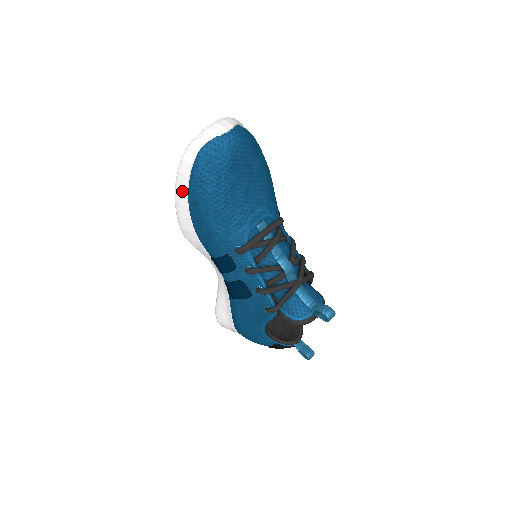
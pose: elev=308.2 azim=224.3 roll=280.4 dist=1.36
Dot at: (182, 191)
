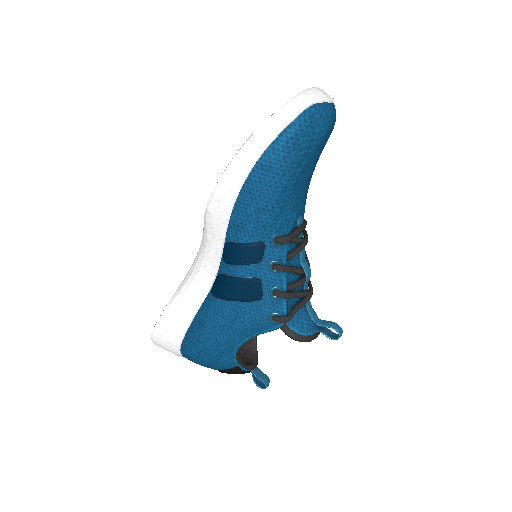
Dot at: (258, 147)
